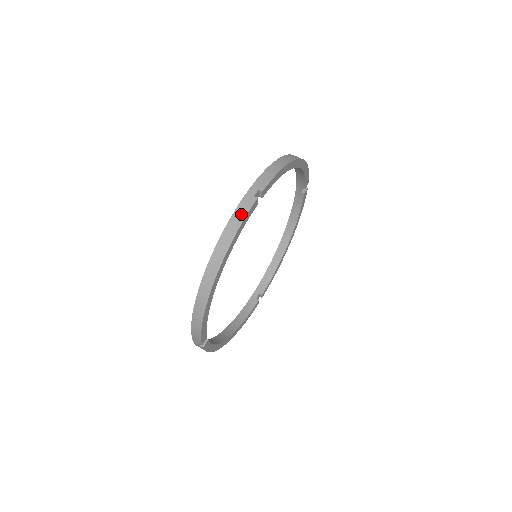
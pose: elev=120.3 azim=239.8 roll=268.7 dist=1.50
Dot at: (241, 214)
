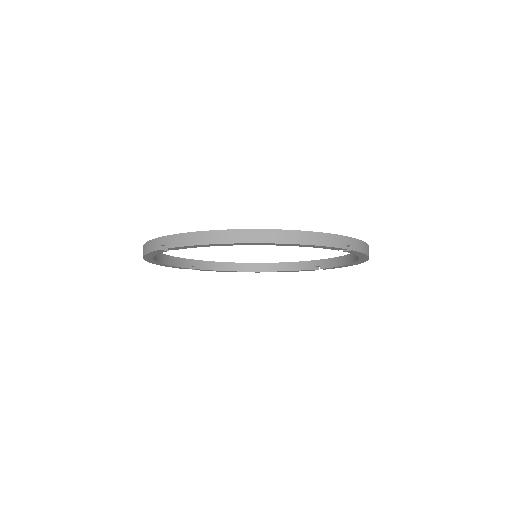
Dot at: (331, 241)
